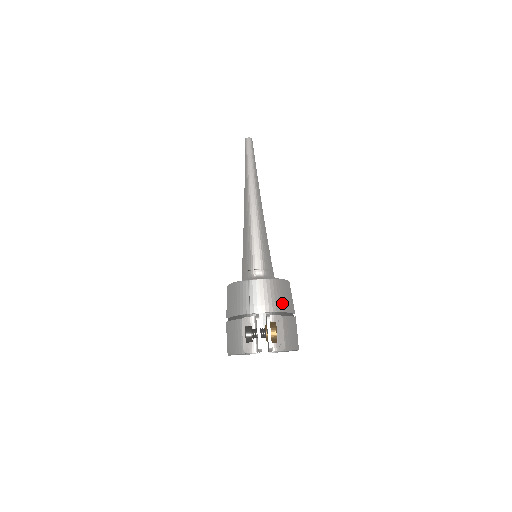
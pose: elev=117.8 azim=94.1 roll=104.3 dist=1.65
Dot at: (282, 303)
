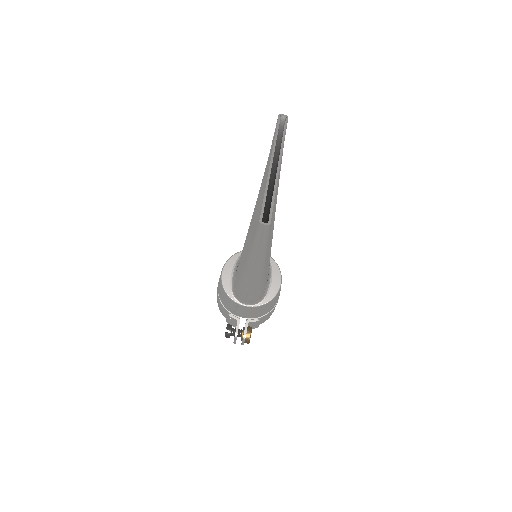
Dot at: (264, 312)
